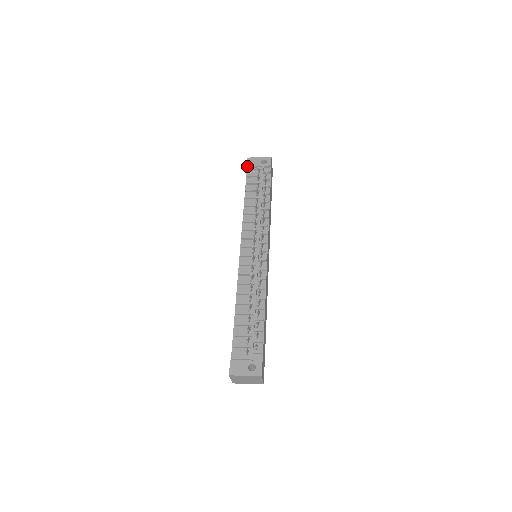
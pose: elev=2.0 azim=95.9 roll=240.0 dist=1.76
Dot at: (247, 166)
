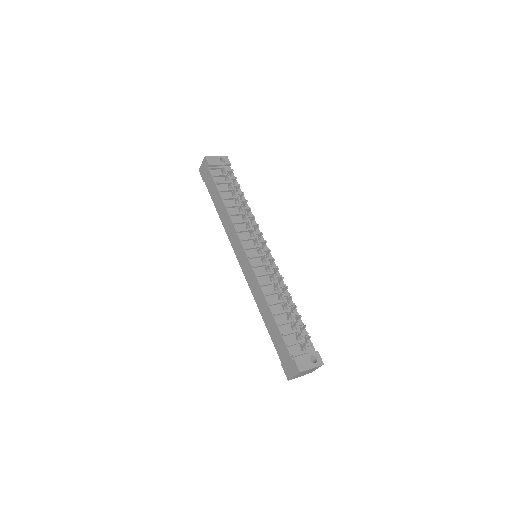
Dot at: (209, 165)
